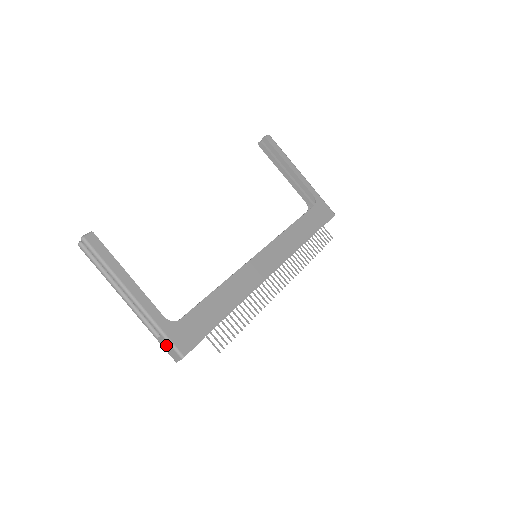
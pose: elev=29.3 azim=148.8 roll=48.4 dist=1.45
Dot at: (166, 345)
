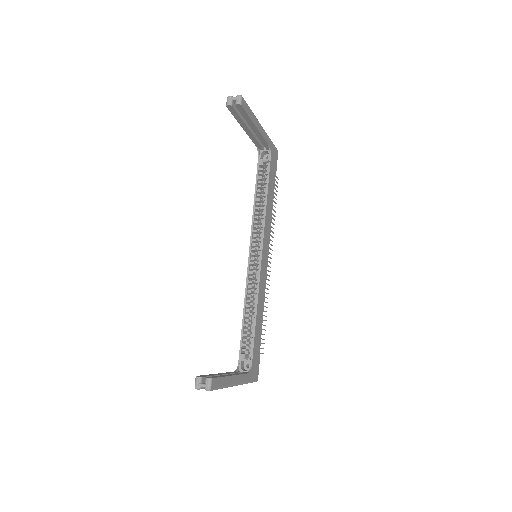
Dot at: occluded
